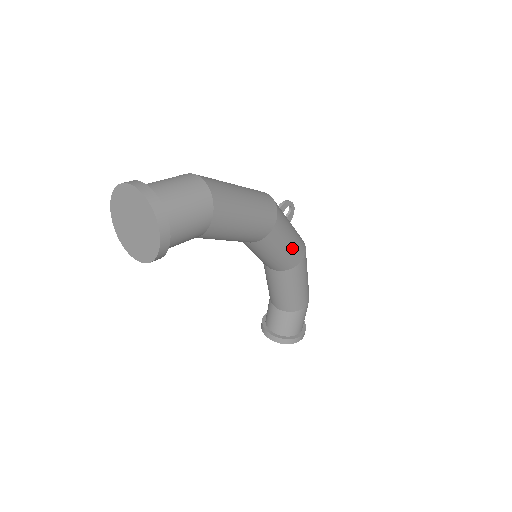
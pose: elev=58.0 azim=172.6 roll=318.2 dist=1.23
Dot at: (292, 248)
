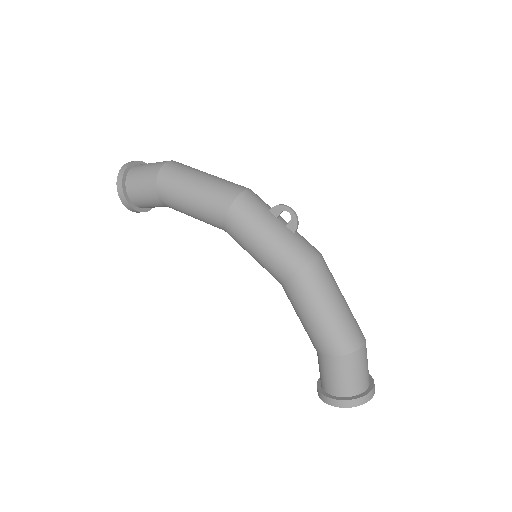
Dot at: occluded
